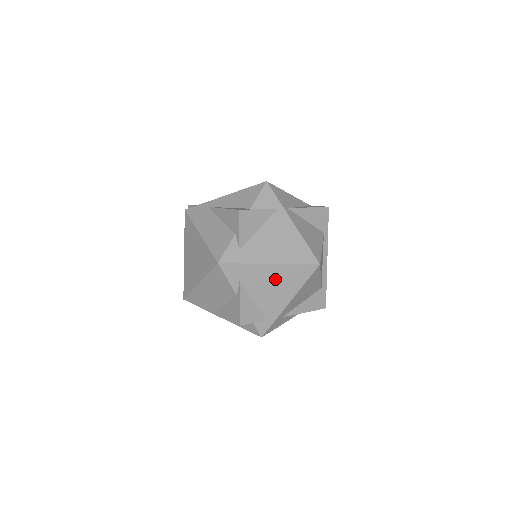
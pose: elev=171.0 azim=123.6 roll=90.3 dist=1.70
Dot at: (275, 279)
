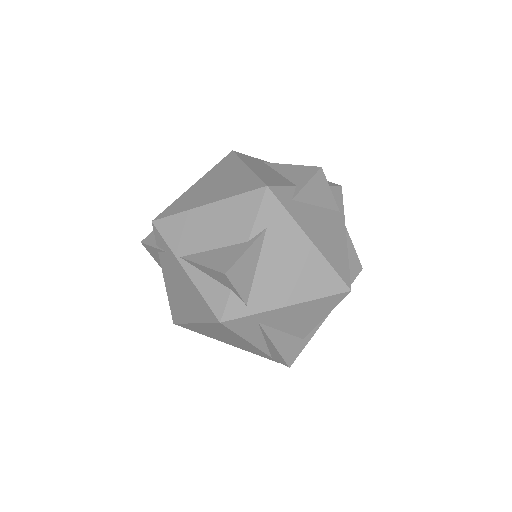
Dot at: (299, 263)
